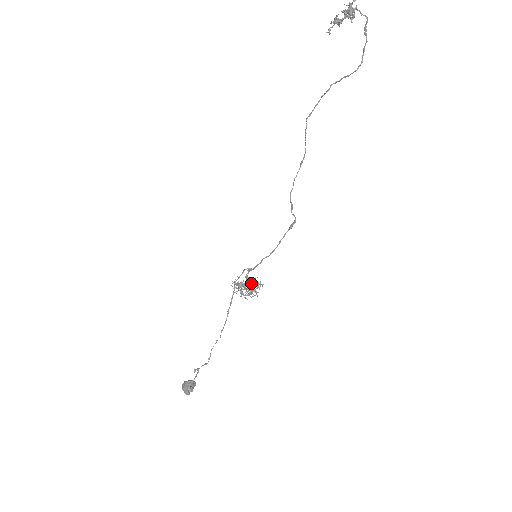
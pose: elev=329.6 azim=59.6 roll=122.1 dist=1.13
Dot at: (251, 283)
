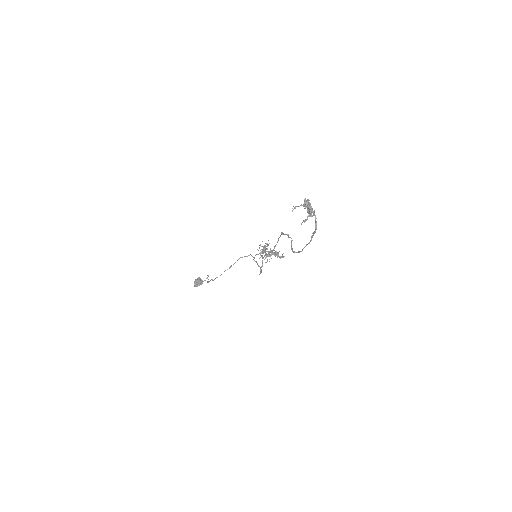
Dot at: (271, 253)
